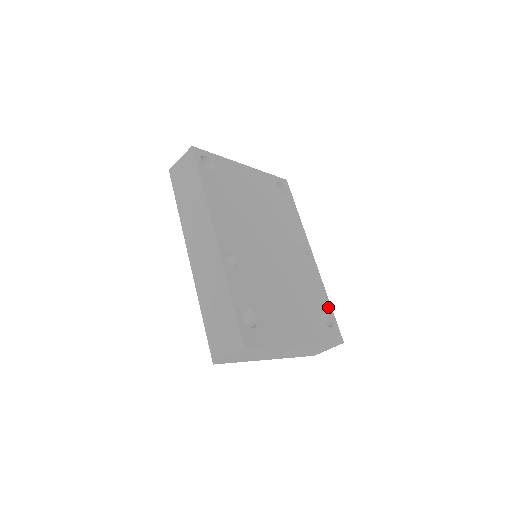
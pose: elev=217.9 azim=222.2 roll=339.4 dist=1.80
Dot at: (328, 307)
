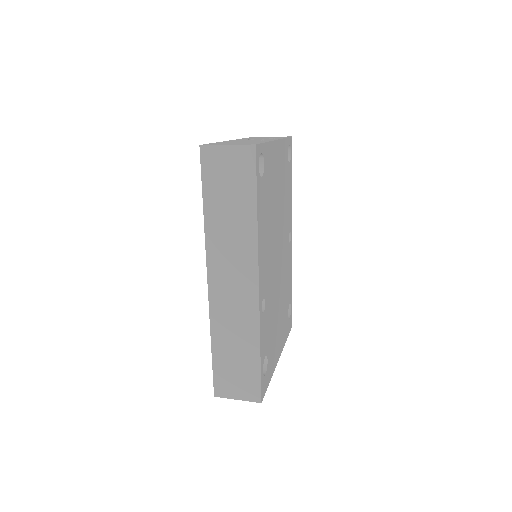
Dot at: (291, 296)
